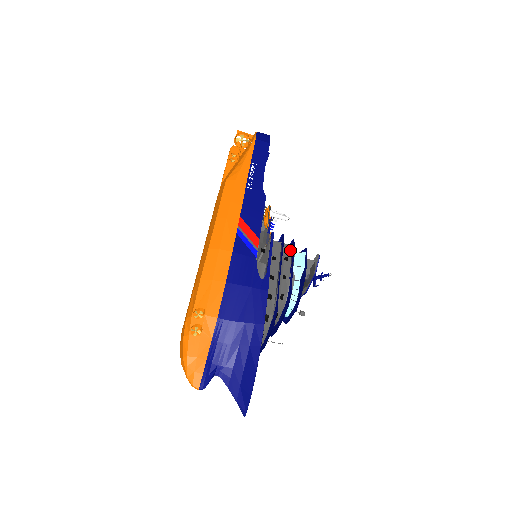
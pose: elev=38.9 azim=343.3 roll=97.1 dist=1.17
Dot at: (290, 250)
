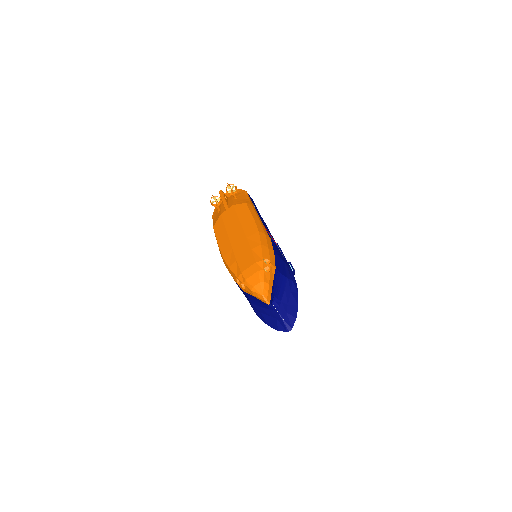
Dot at: occluded
